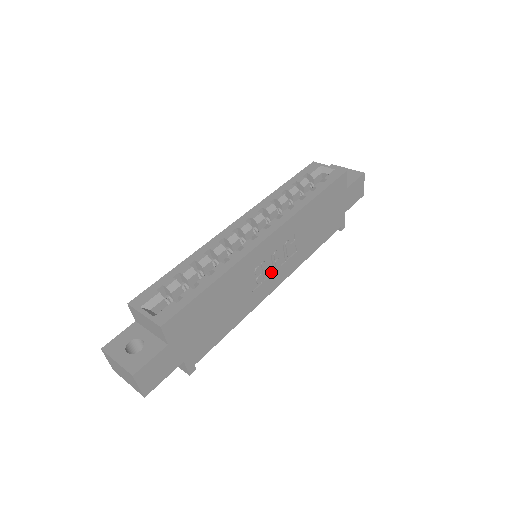
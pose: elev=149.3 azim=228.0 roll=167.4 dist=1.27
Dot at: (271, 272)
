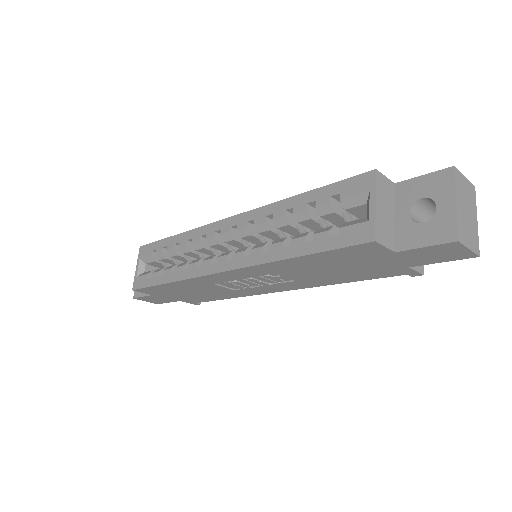
Dot at: (258, 284)
